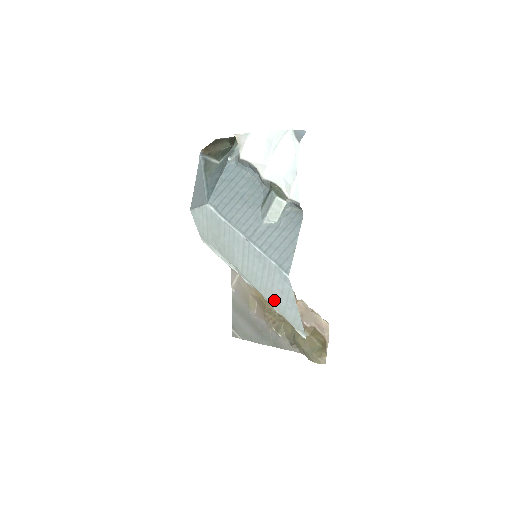
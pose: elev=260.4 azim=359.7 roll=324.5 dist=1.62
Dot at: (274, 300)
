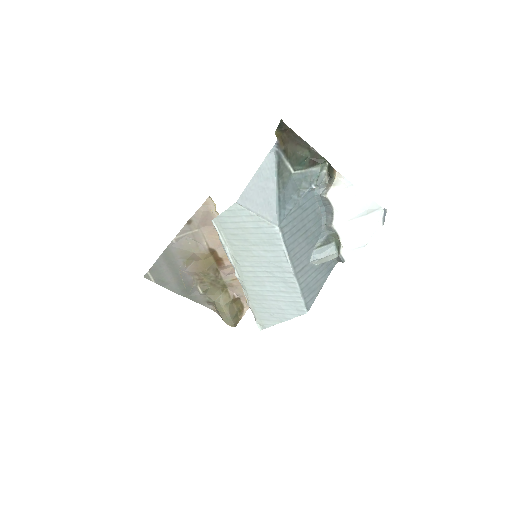
Dot at: (259, 303)
